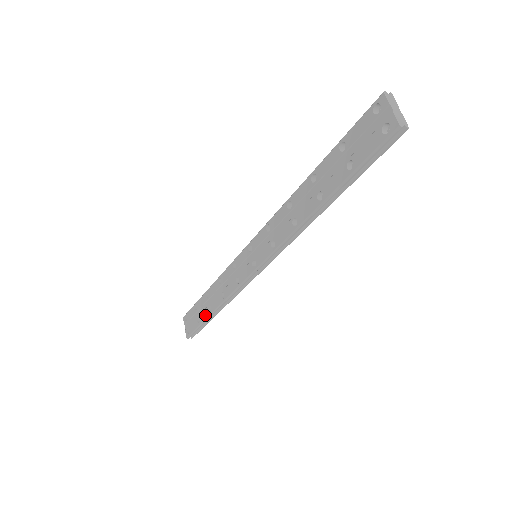
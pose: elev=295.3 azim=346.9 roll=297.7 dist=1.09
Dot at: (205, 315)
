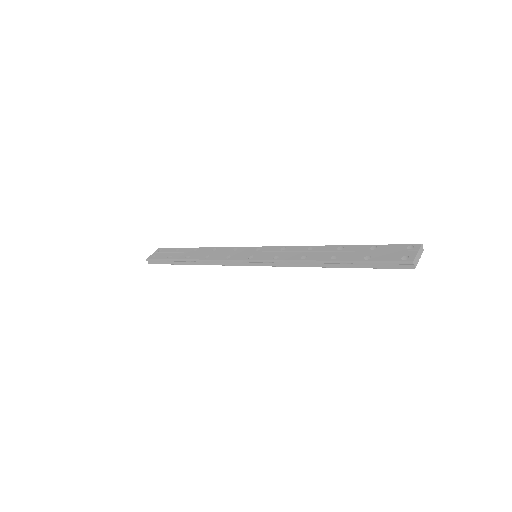
Dot at: (179, 257)
